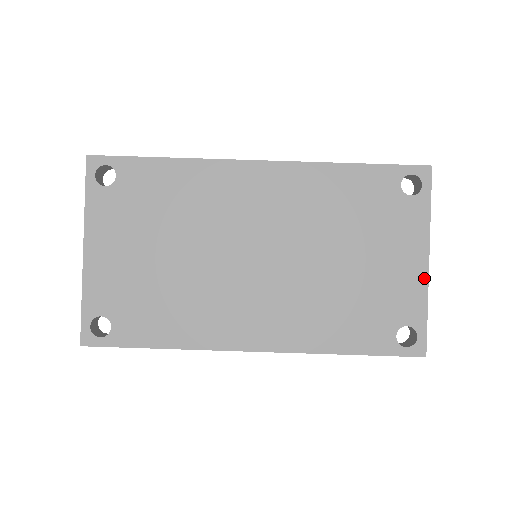
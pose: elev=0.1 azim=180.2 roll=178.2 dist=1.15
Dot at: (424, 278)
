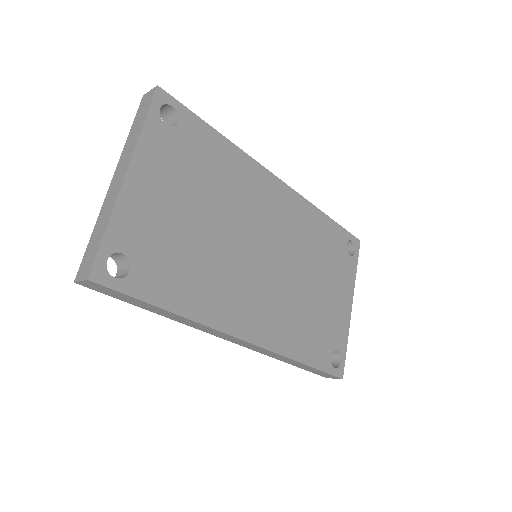
Dot at: (349, 317)
